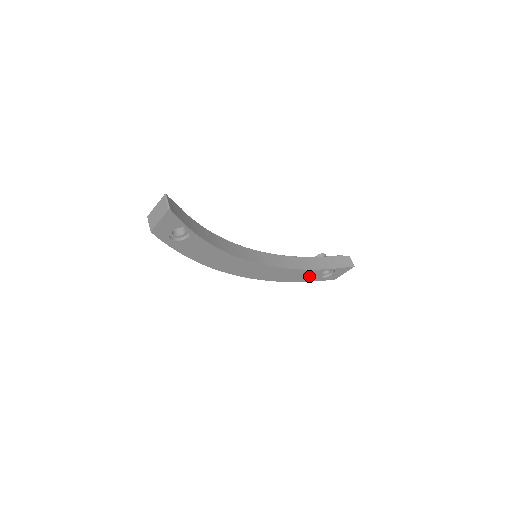
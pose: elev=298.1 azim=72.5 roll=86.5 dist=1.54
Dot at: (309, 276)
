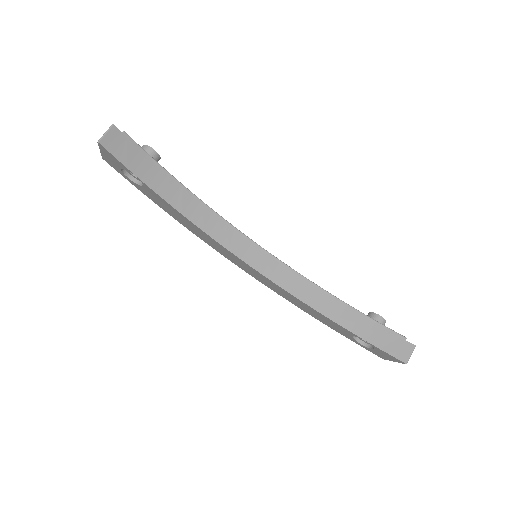
Dot at: (336, 327)
